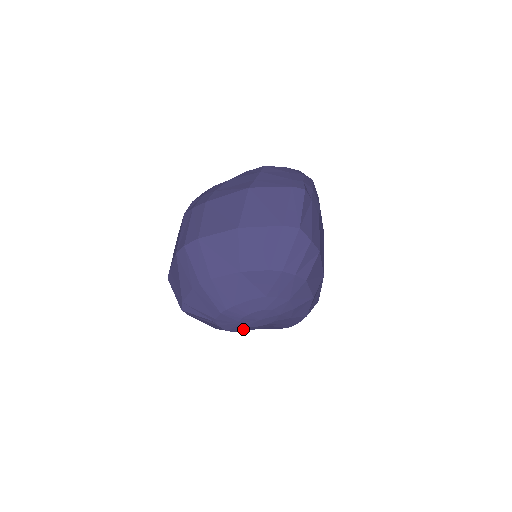
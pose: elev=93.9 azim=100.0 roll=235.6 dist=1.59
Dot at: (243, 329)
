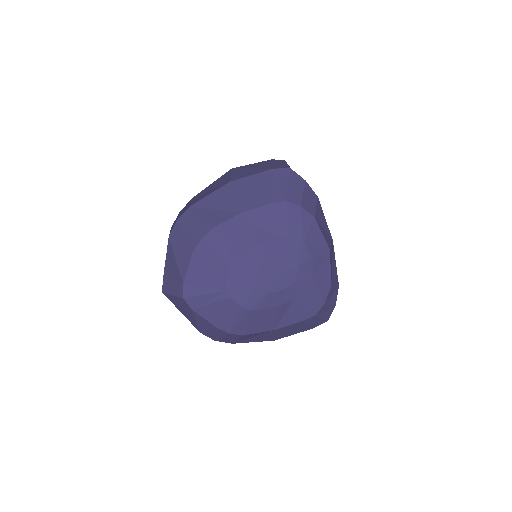
Dot at: (262, 300)
